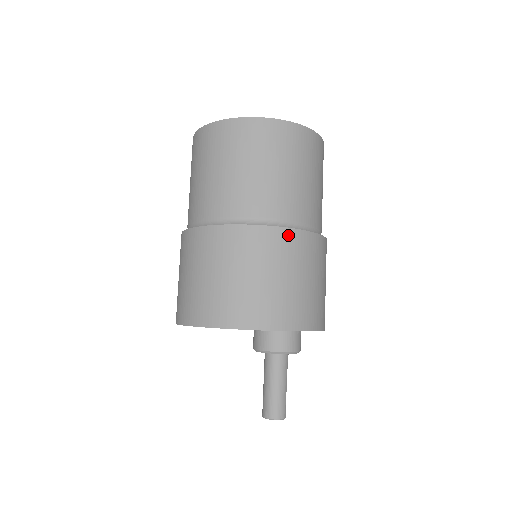
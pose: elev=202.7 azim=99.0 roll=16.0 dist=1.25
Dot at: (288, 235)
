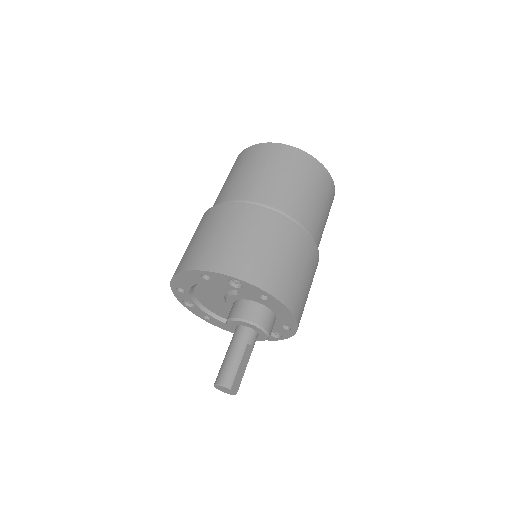
Dot at: (247, 208)
